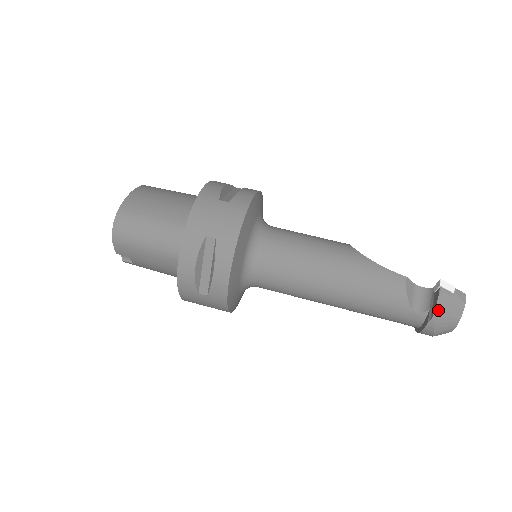
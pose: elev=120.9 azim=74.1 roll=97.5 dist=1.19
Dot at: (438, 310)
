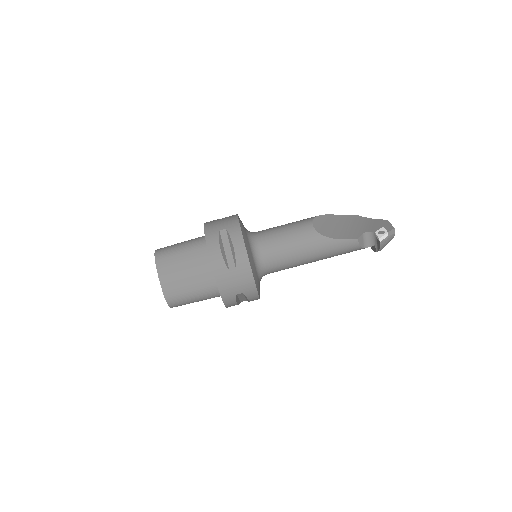
Dot at: (381, 249)
